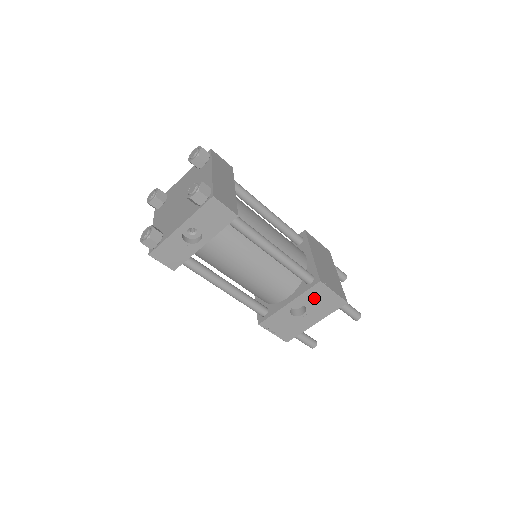
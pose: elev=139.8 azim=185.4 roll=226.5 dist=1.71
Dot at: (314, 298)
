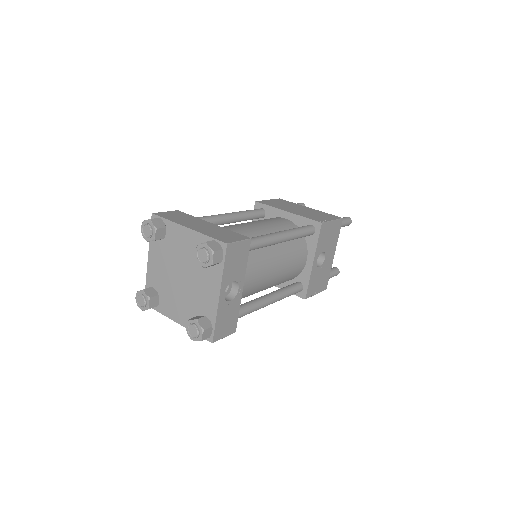
Dot at: (324, 239)
